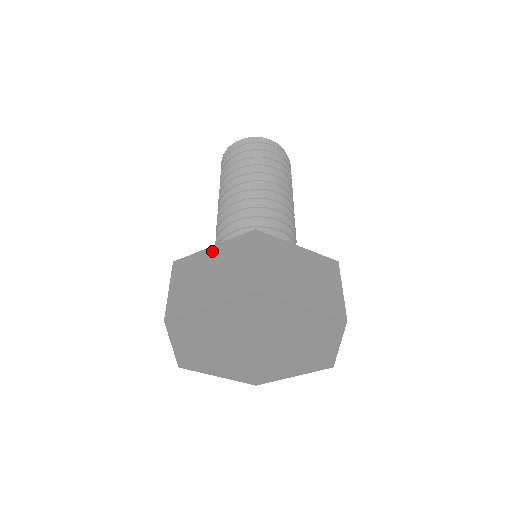
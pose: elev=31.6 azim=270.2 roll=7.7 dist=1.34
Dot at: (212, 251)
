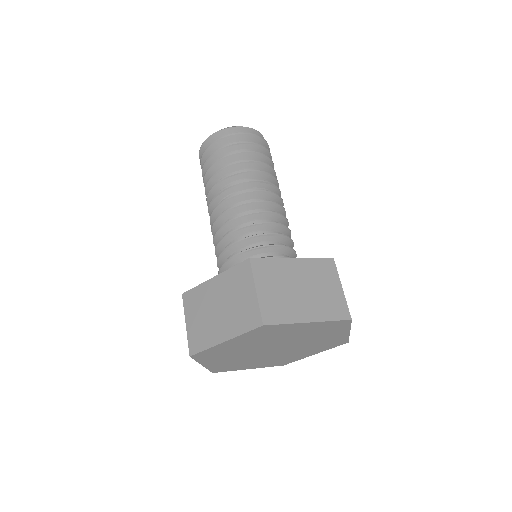
Dot at: (215, 283)
